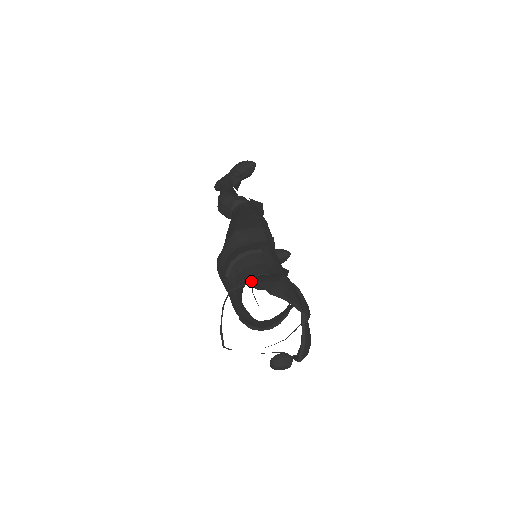
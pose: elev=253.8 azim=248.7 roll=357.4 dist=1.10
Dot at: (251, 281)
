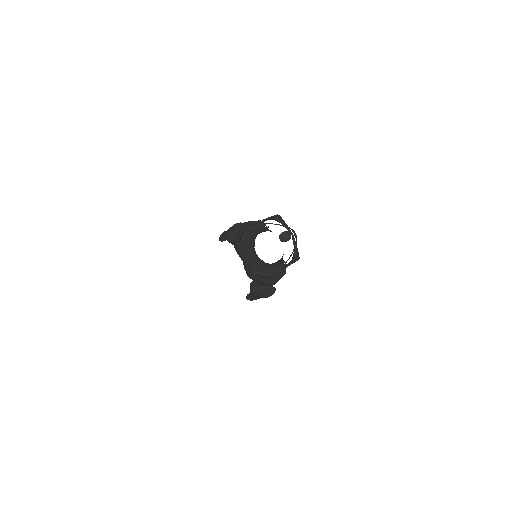
Dot at: (261, 222)
